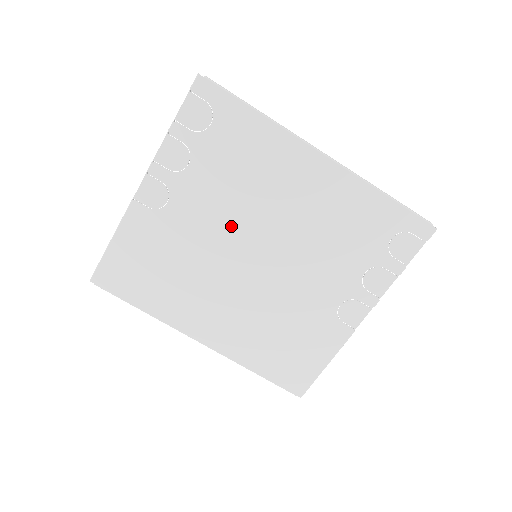
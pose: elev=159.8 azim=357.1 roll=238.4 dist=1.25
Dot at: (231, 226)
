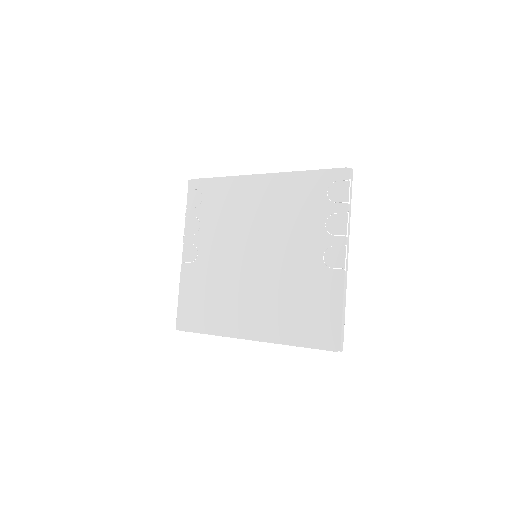
Dot at: (234, 246)
